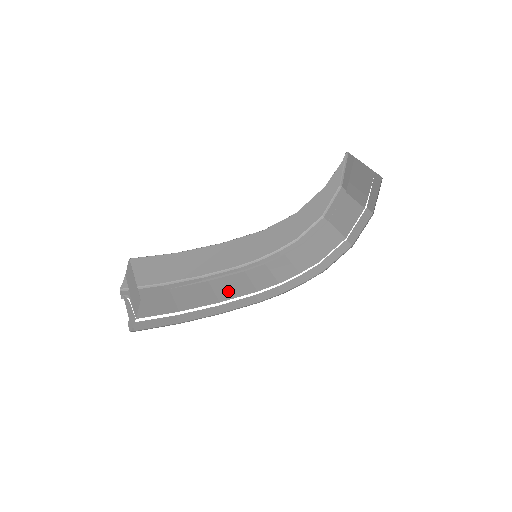
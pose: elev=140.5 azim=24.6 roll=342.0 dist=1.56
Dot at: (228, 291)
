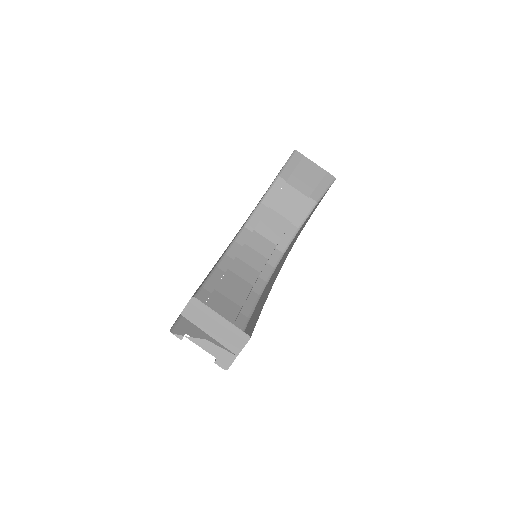
Dot at: (237, 294)
